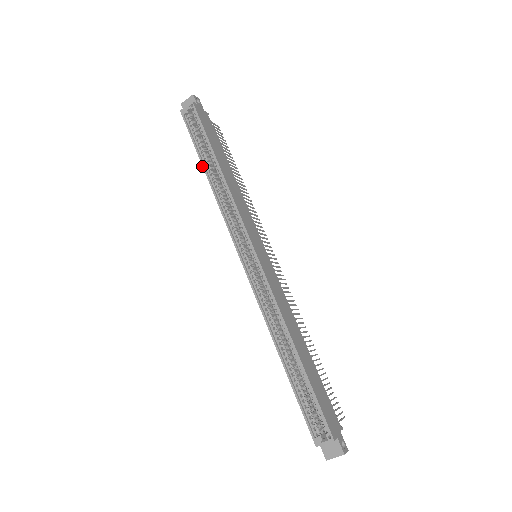
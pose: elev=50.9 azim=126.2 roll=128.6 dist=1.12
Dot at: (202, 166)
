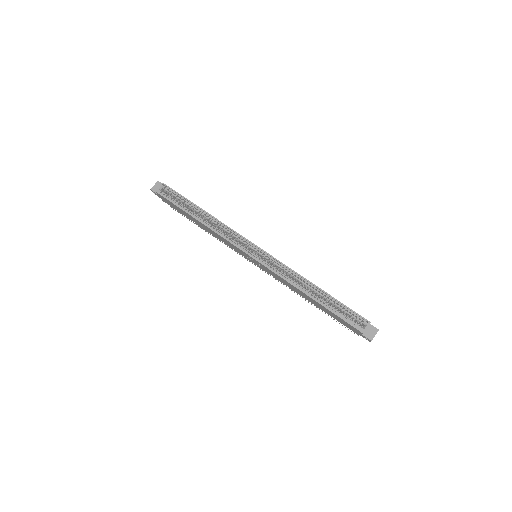
Dot at: (192, 216)
